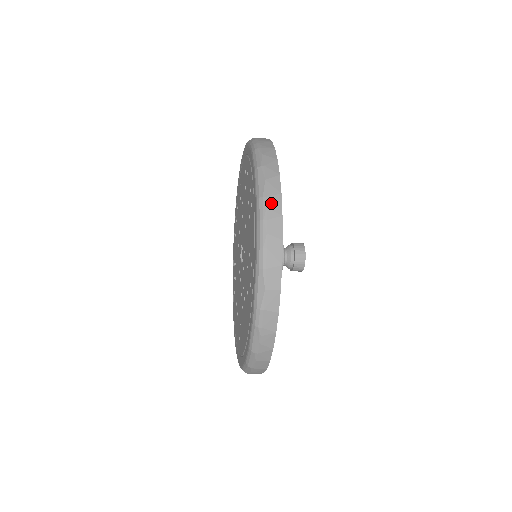
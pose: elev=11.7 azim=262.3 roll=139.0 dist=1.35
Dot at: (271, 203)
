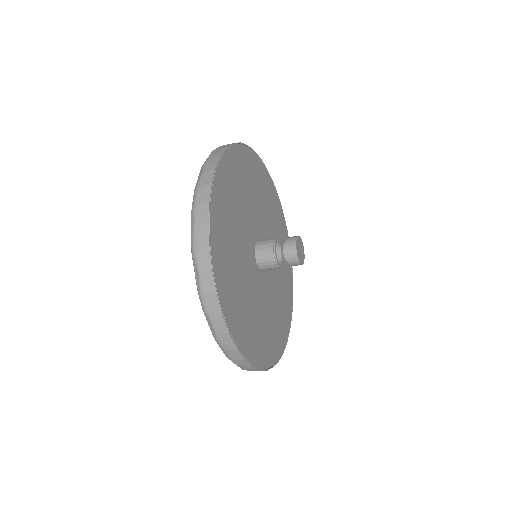
Dot at: (201, 193)
